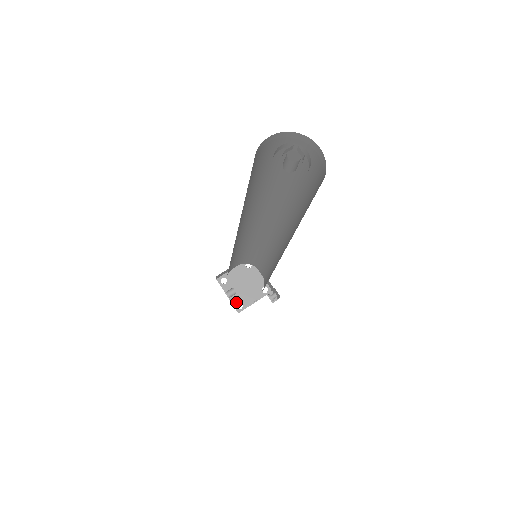
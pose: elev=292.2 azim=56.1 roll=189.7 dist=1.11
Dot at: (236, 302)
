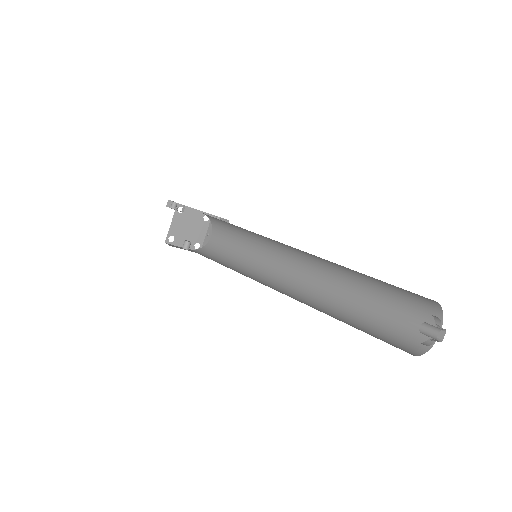
Dot at: (192, 246)
